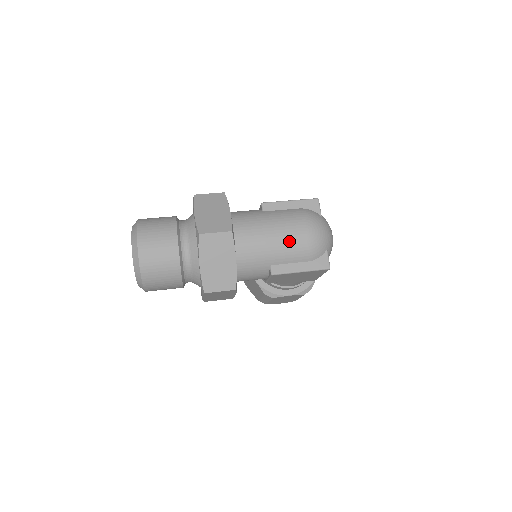
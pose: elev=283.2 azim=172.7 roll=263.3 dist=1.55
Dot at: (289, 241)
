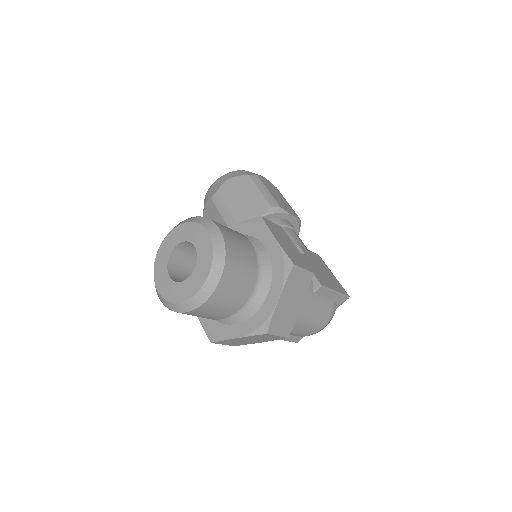
Dot at: (303, 331)
